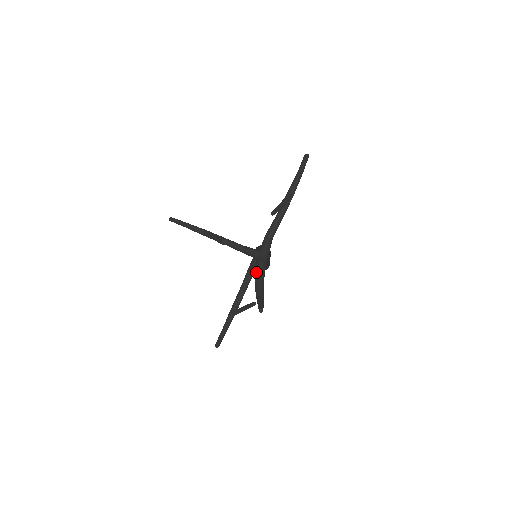
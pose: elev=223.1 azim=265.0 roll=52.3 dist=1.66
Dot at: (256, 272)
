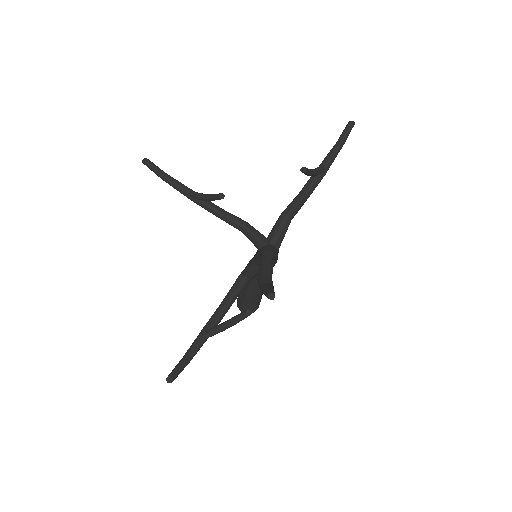
Dot at: (261, 259)
